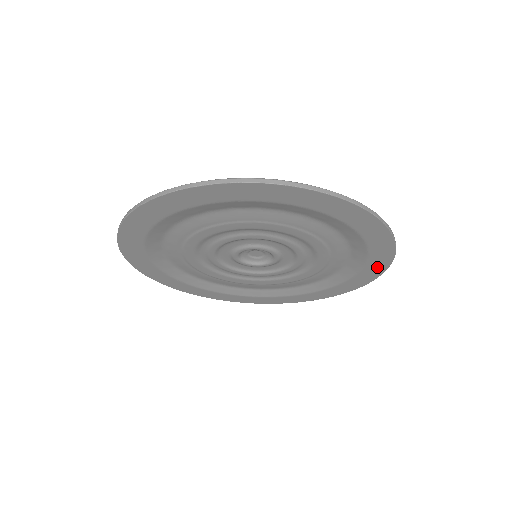
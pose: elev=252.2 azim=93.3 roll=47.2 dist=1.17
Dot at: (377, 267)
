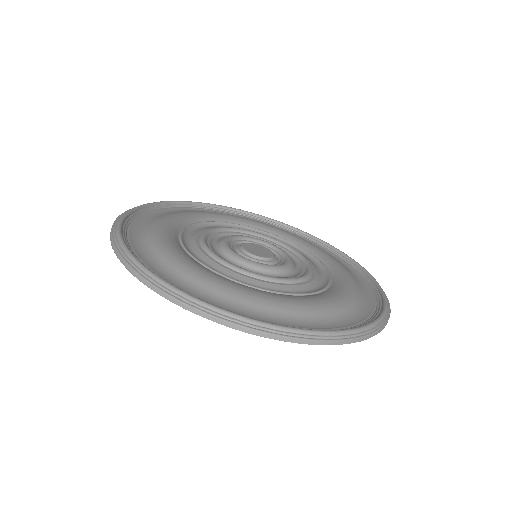
Dot at: occluded
